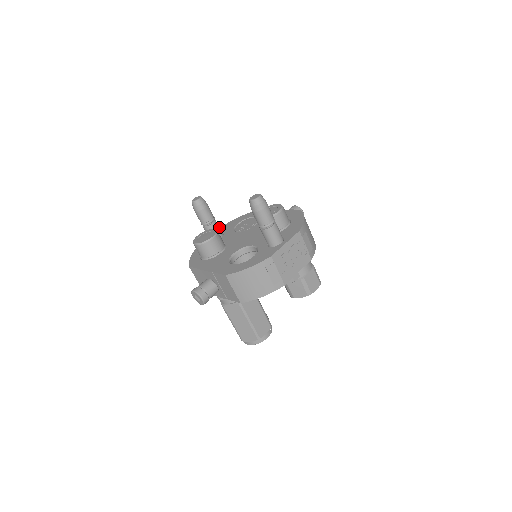
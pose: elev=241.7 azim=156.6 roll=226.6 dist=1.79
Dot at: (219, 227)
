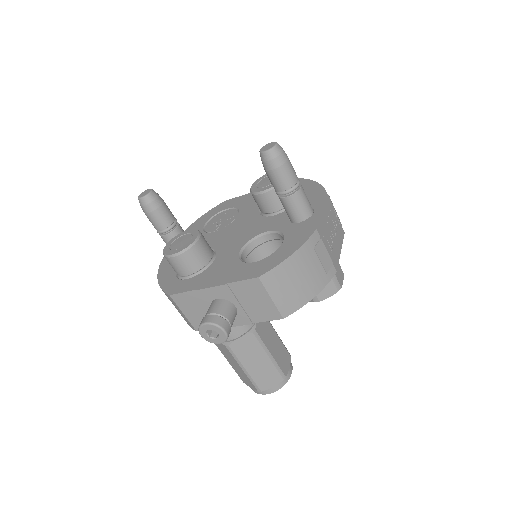
Dot at: occluded
